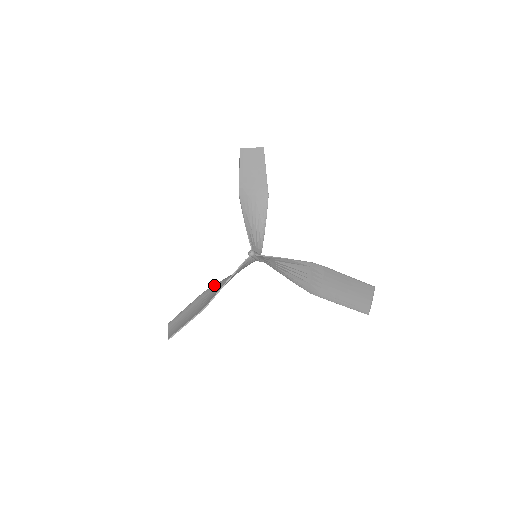
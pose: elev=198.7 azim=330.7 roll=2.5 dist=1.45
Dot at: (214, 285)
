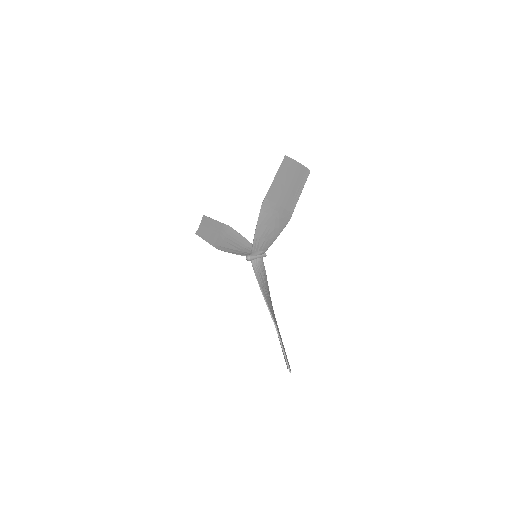
Dot at: (232, 230)
